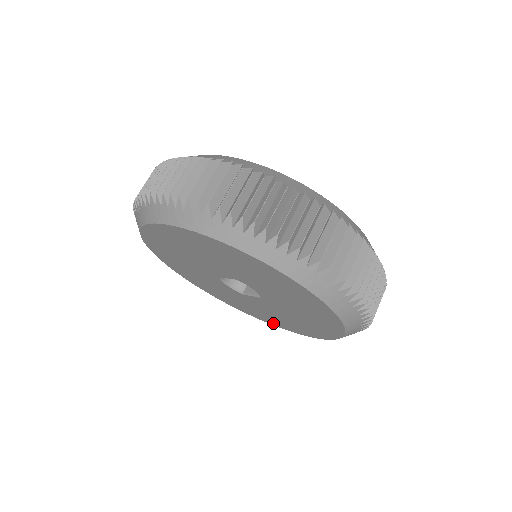
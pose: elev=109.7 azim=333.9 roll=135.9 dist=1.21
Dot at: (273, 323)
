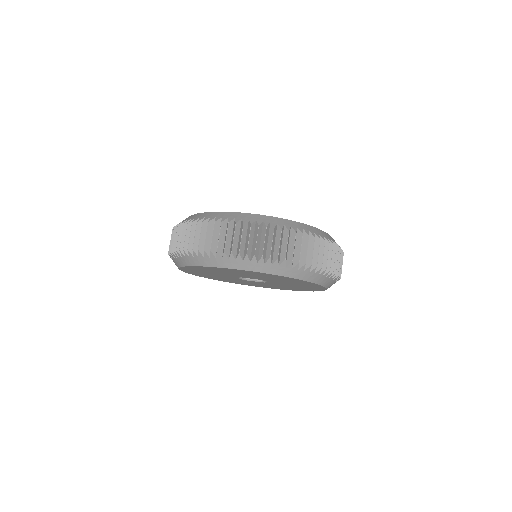
Dot at: (237, 283)
